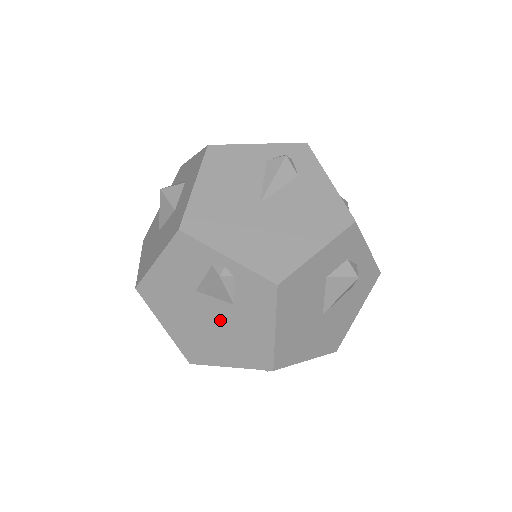
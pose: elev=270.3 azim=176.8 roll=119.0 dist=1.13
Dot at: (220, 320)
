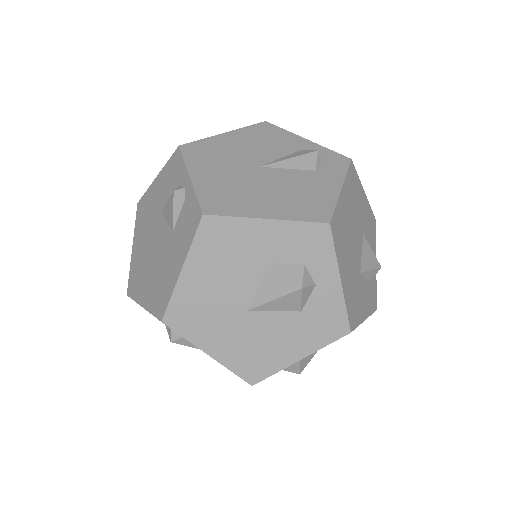
Dot at: (160, 248)
